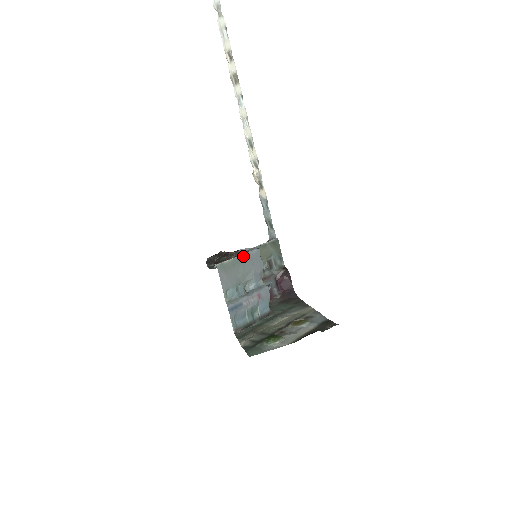
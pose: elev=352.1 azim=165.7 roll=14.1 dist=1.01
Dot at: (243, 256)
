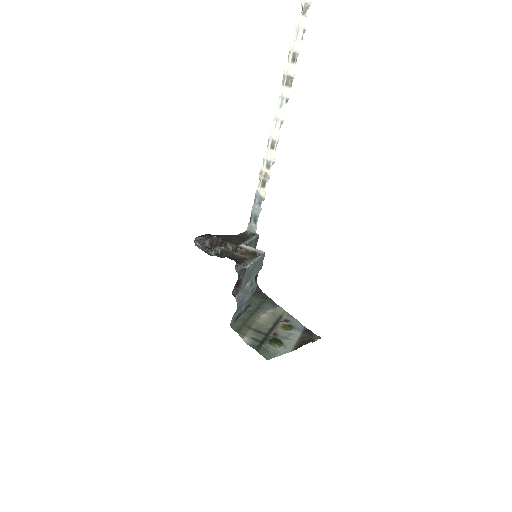
Dot at: (258, 260)
